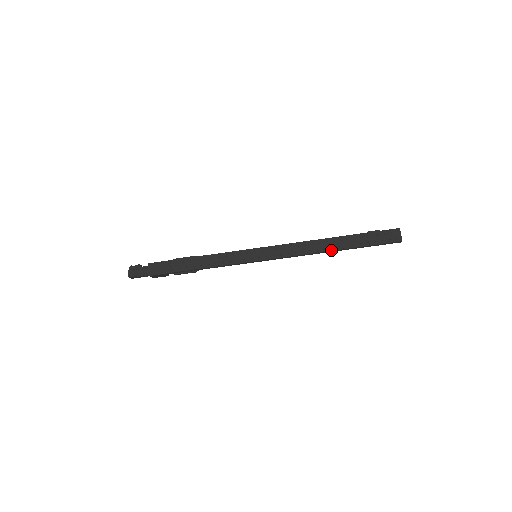
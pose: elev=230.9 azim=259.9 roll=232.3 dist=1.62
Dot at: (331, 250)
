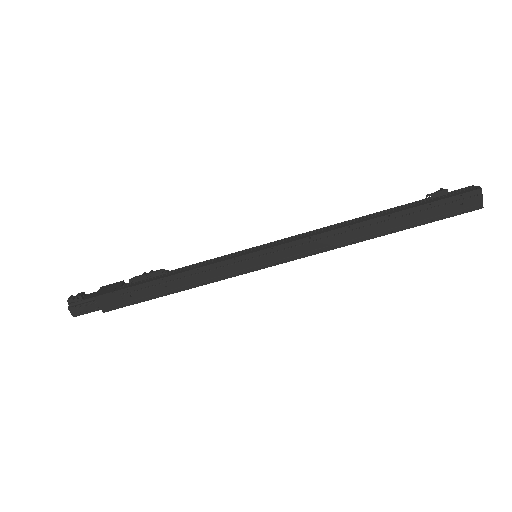
Dot at: (373, 238)
